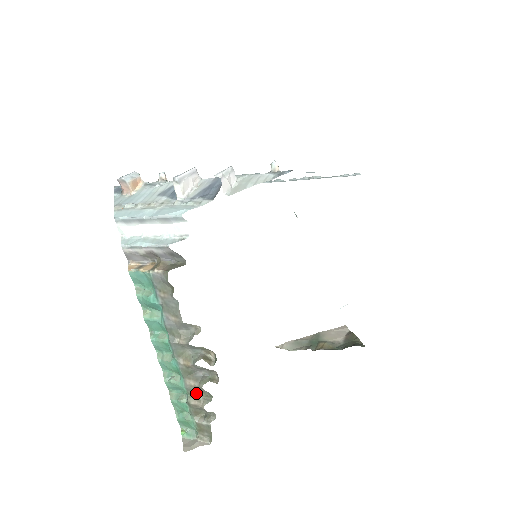
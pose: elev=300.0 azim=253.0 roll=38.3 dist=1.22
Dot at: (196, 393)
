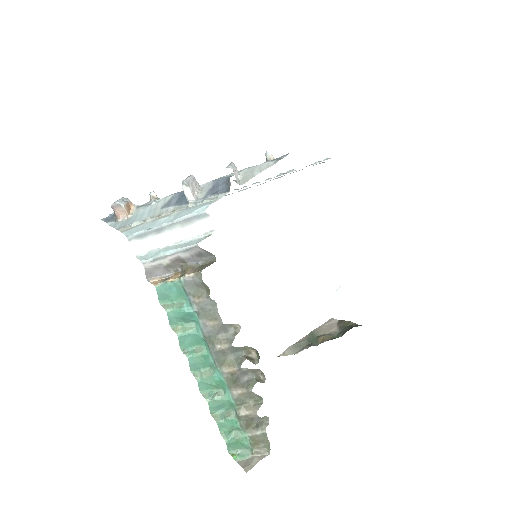
Dot at: (245, 402)
